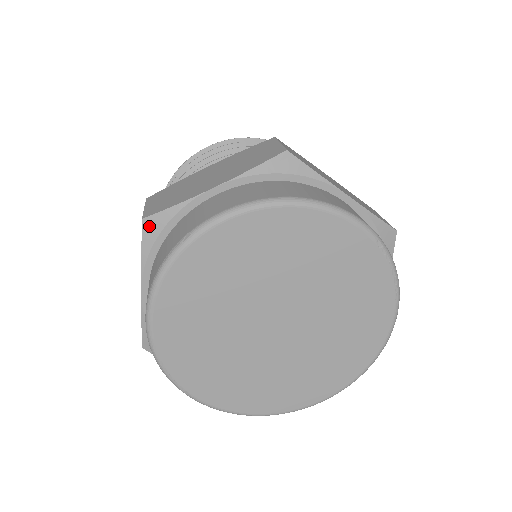
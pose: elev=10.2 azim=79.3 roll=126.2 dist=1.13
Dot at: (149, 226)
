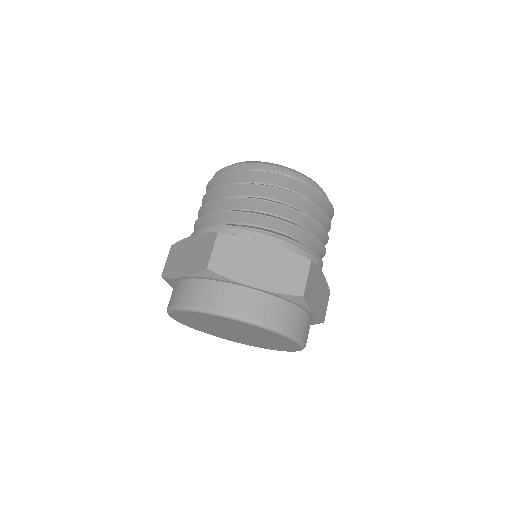
Dot at: (165, 279)
